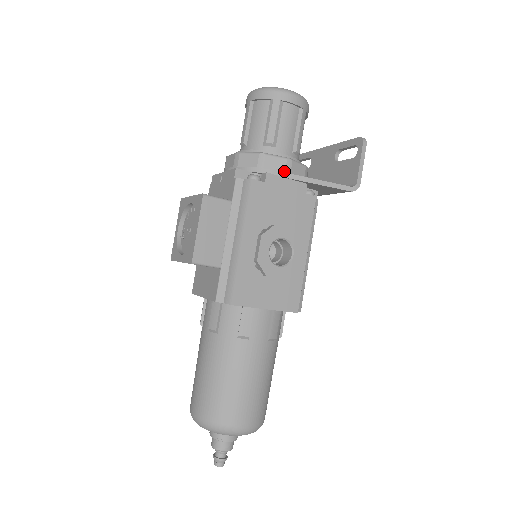
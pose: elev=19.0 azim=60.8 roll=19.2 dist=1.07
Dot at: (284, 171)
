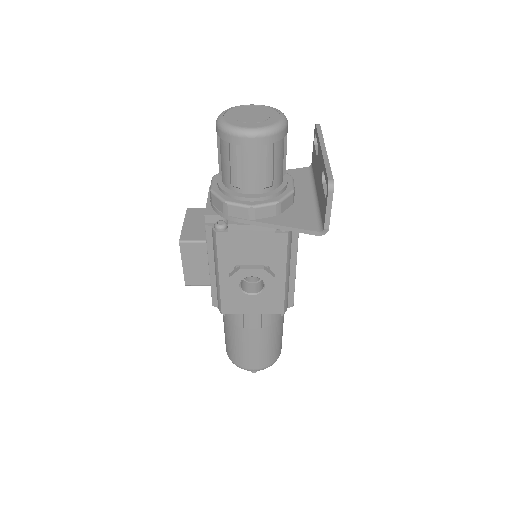
Dot at: (247, 218)
